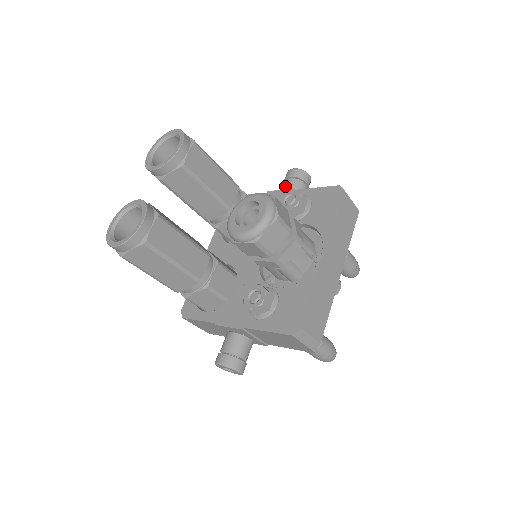
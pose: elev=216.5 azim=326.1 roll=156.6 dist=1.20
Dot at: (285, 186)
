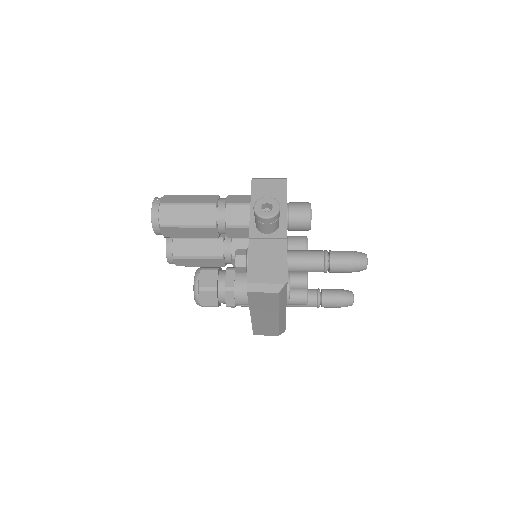
Dot at: occluded
